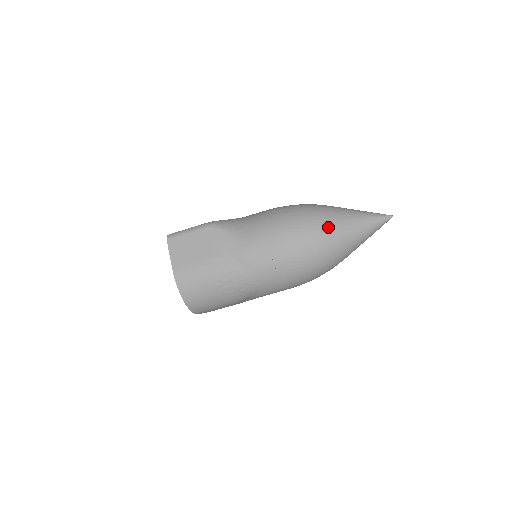
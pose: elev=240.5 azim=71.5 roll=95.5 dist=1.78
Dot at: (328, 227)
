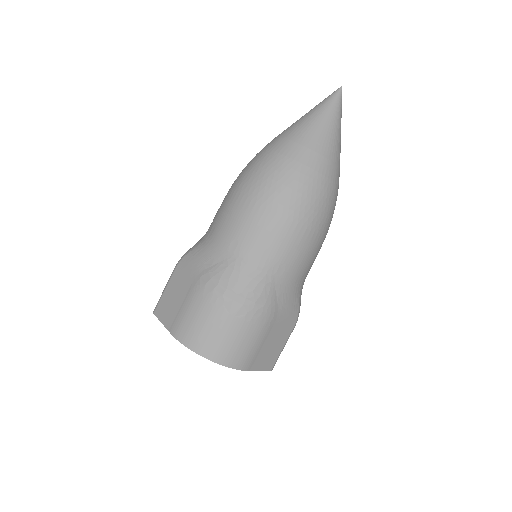
Dot at: (276, 147)
